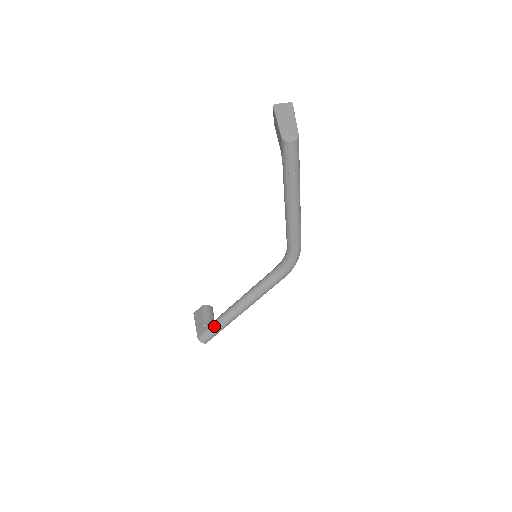
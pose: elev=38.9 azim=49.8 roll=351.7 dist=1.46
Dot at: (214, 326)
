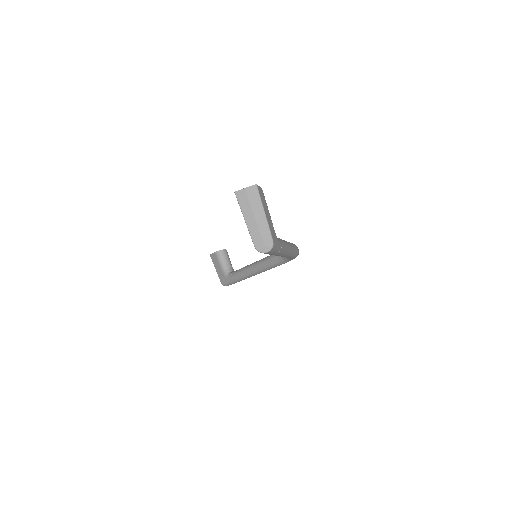
Dot at: (233, 281)
